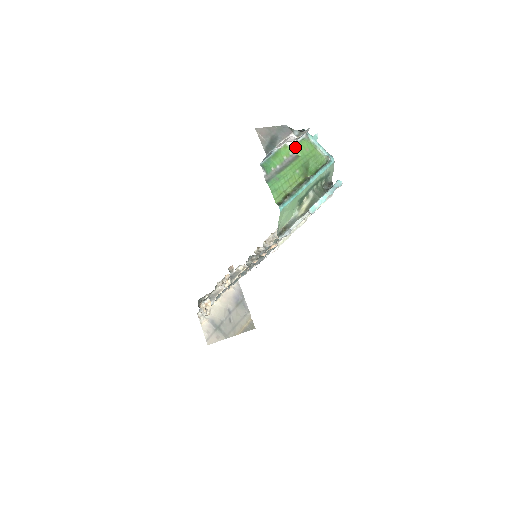
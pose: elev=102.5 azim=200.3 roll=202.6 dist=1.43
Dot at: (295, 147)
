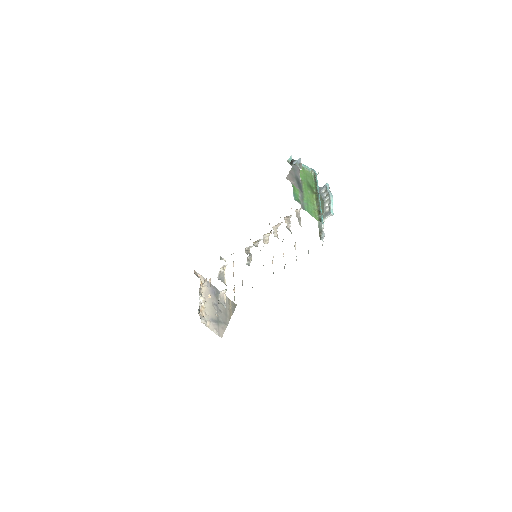
Dot at: occluded
